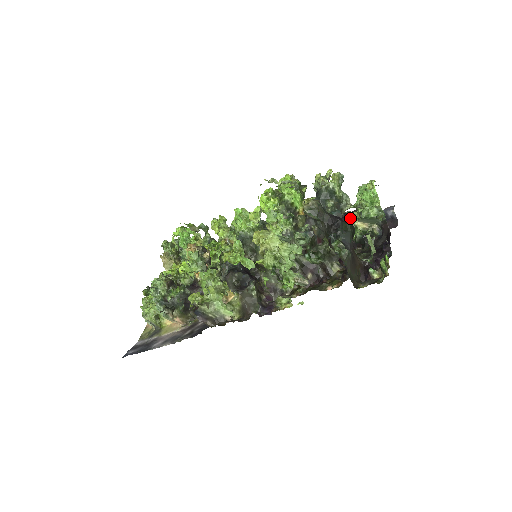
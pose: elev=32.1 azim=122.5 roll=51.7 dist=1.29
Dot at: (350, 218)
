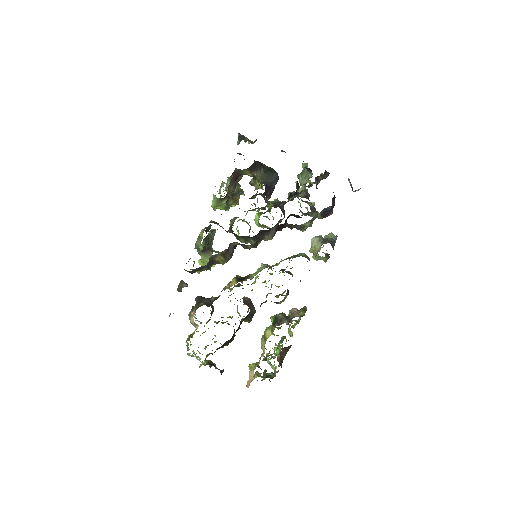
Dot at: occluded
